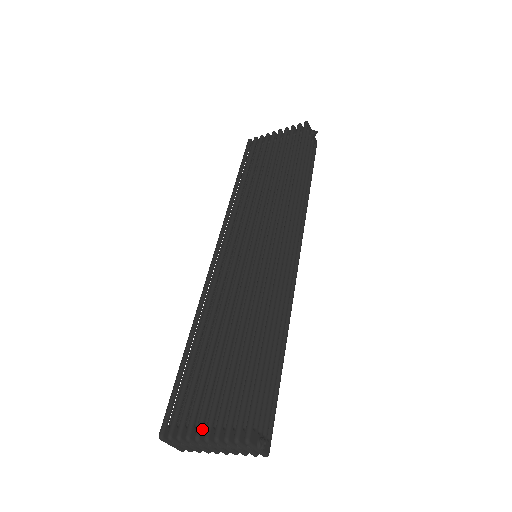
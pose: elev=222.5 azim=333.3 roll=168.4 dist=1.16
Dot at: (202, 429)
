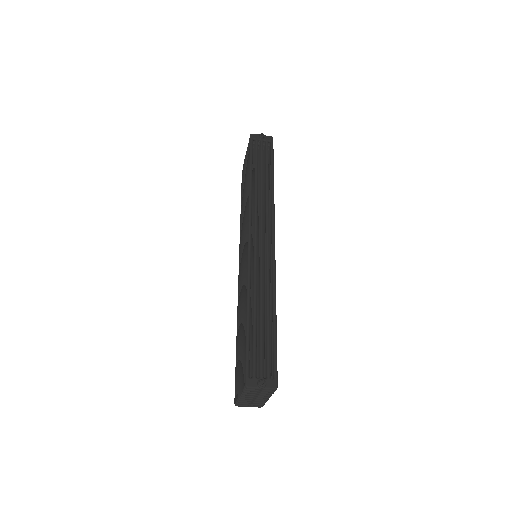
Dot at: occluded
